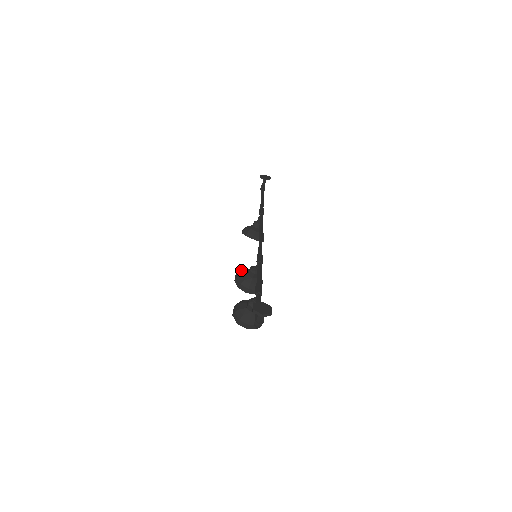
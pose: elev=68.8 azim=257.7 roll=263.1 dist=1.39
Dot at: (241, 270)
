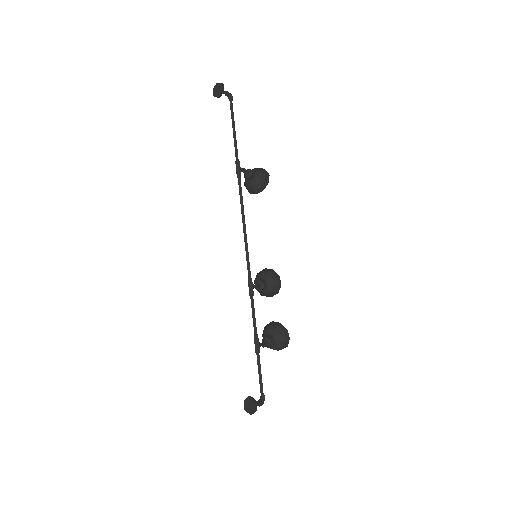
Dot at: (255, 278)
